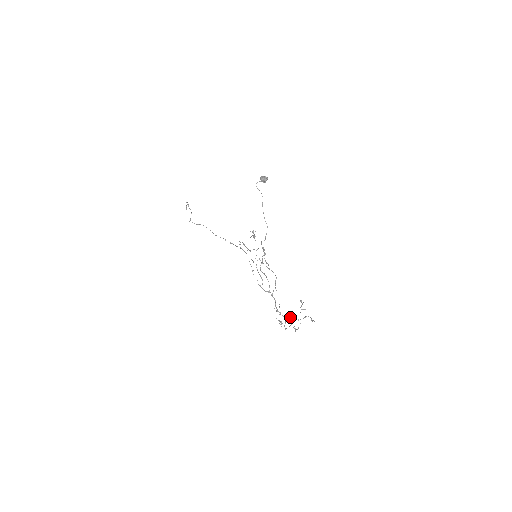
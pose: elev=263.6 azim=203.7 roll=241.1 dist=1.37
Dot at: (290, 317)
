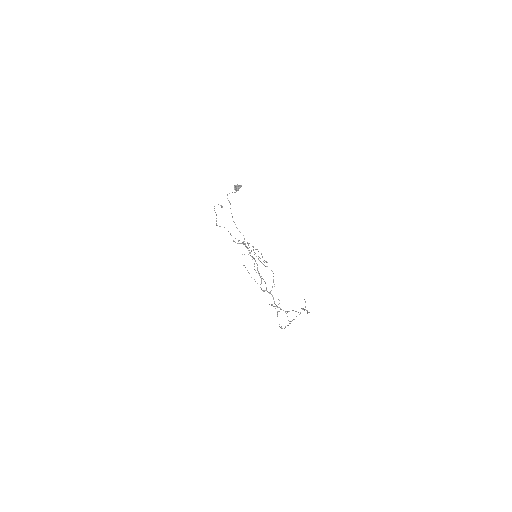
Dot at: occluded
